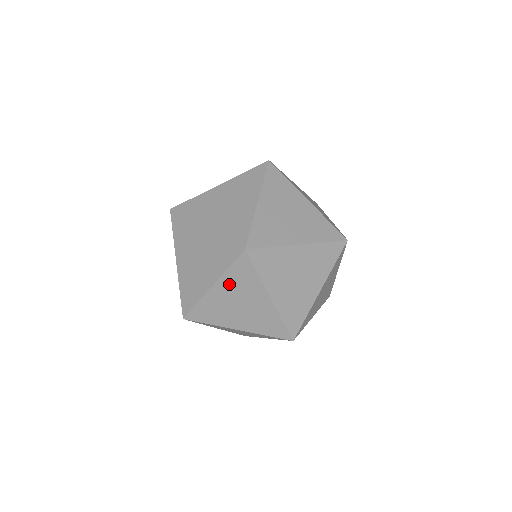
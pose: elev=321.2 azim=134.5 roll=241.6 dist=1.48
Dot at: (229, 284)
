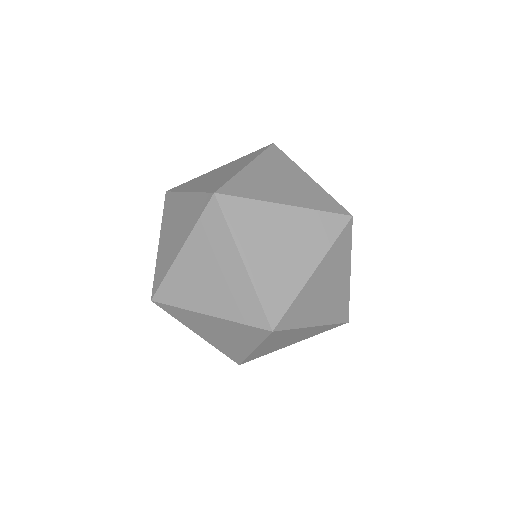
Dot at: (269, 343)
